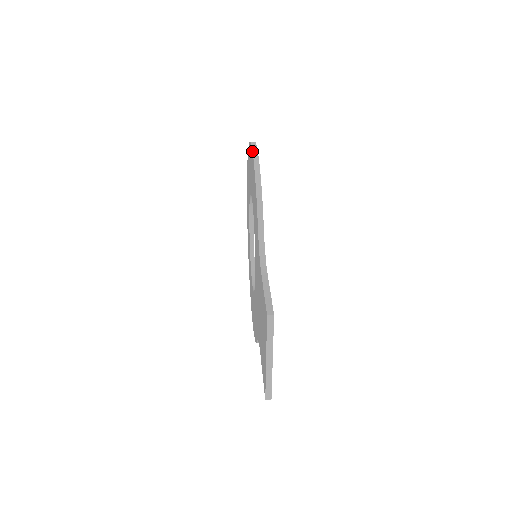
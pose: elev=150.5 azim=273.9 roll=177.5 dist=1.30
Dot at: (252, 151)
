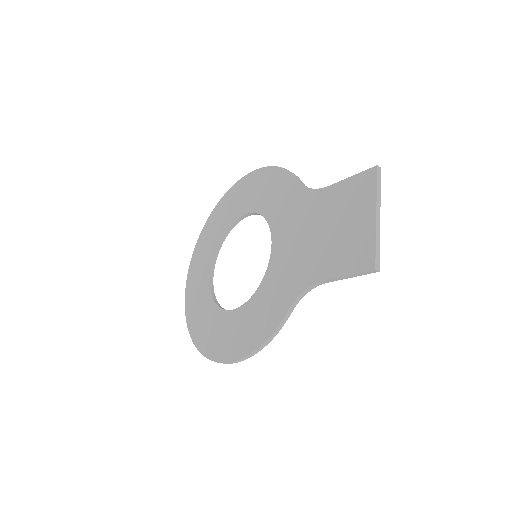
Dot at: (255, 170)
